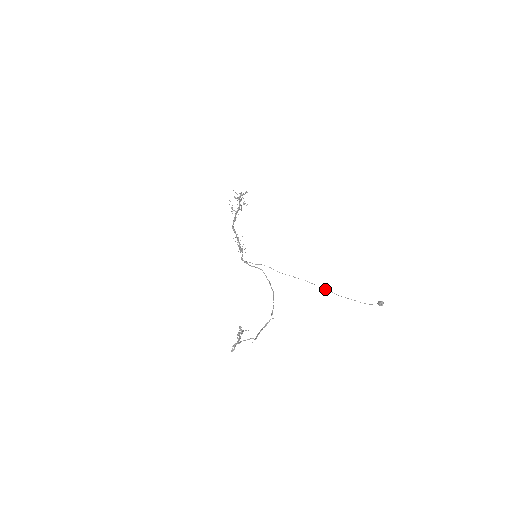
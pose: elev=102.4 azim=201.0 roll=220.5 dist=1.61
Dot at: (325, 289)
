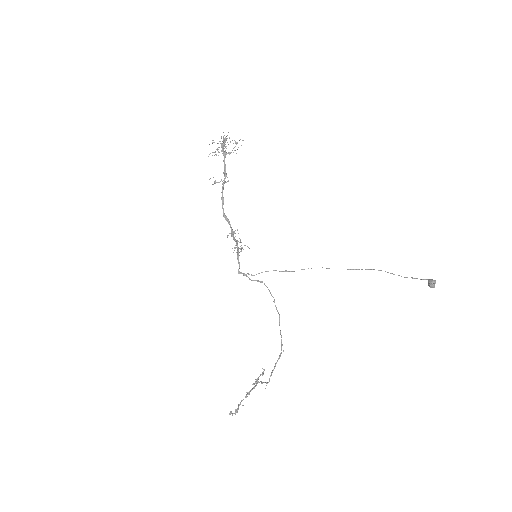
Dot at: (354, 269)
